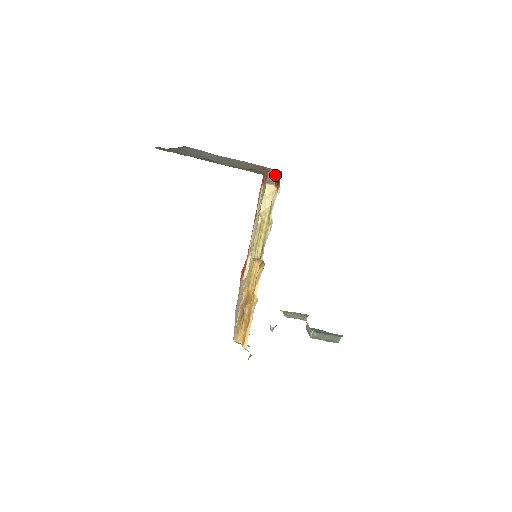
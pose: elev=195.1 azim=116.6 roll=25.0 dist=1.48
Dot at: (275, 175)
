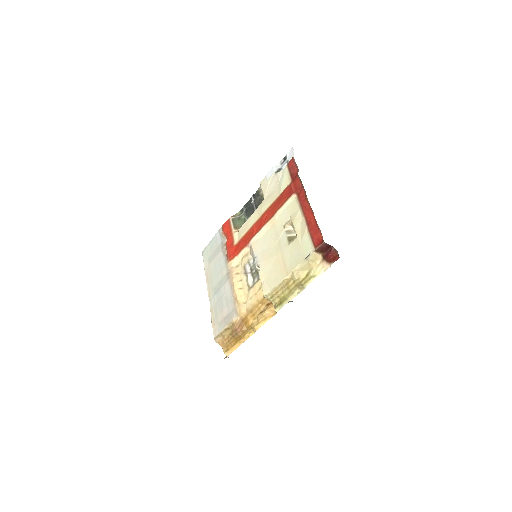
Dot at: (328, 246)
